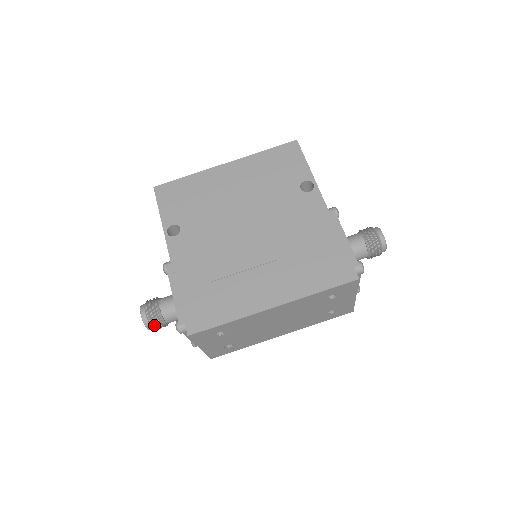
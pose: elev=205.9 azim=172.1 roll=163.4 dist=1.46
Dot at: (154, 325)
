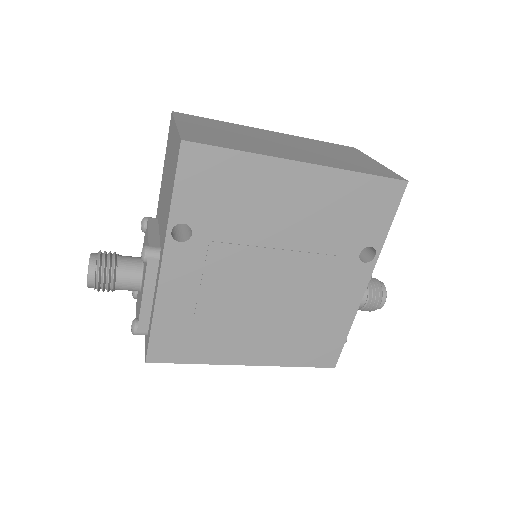
Dot at: (99, 290)
